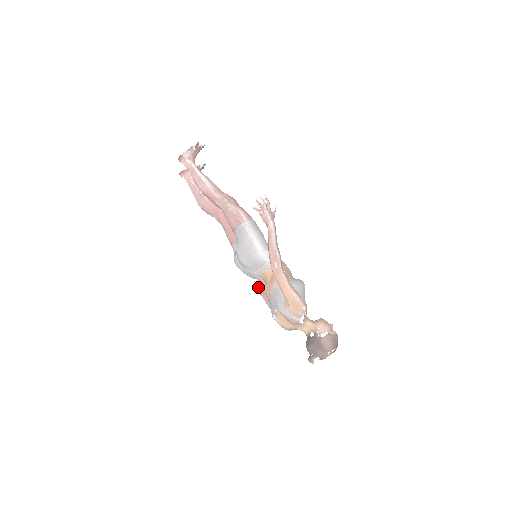
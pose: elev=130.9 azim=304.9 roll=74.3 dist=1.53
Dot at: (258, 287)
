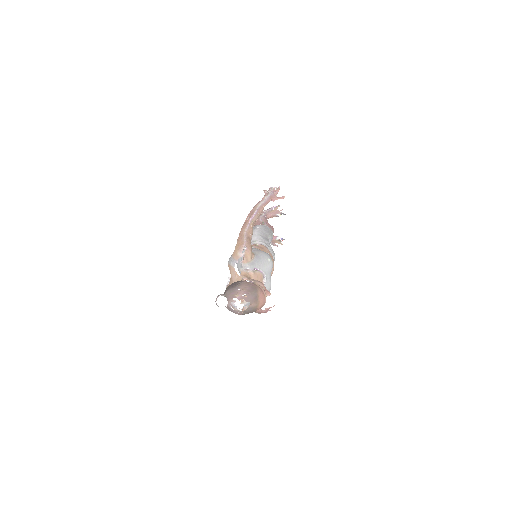
Dot at: occluded
